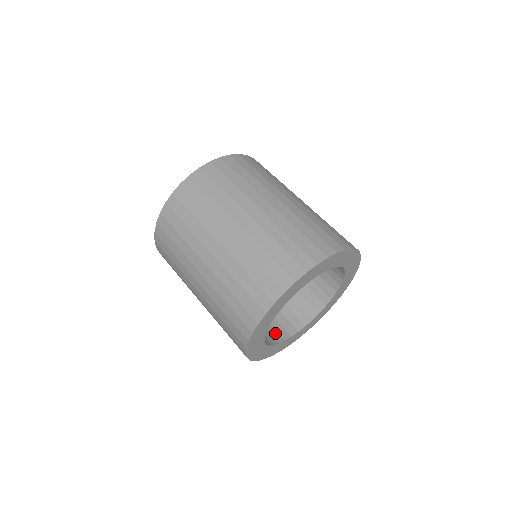
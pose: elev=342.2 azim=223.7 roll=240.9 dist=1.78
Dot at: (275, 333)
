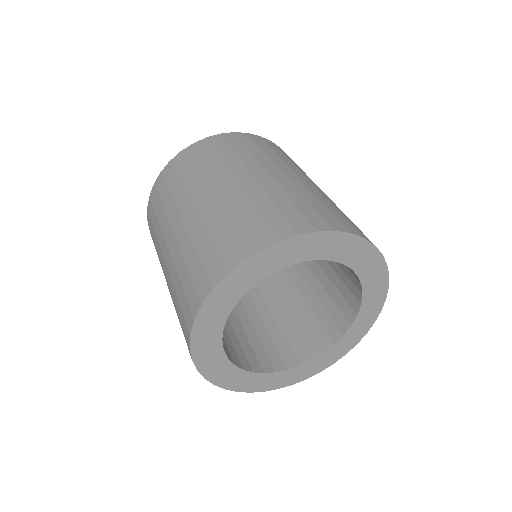
Dot at: (278, 358)
